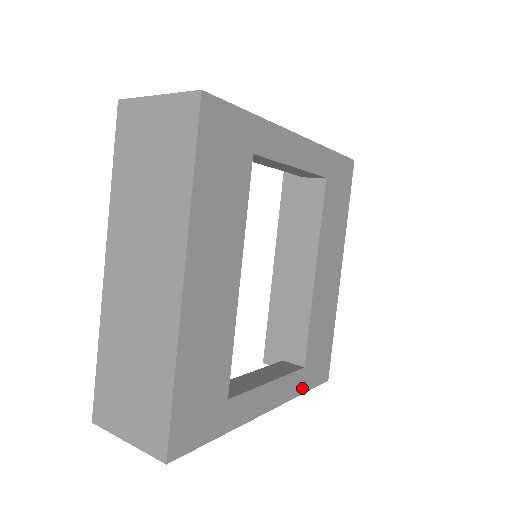
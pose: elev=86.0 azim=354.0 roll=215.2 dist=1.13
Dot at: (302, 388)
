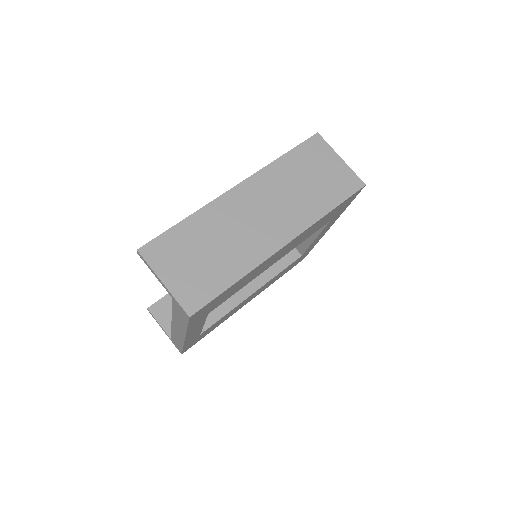
Dot at: occluded
